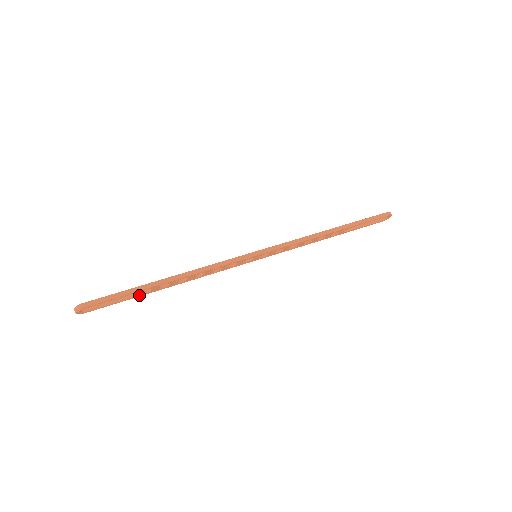
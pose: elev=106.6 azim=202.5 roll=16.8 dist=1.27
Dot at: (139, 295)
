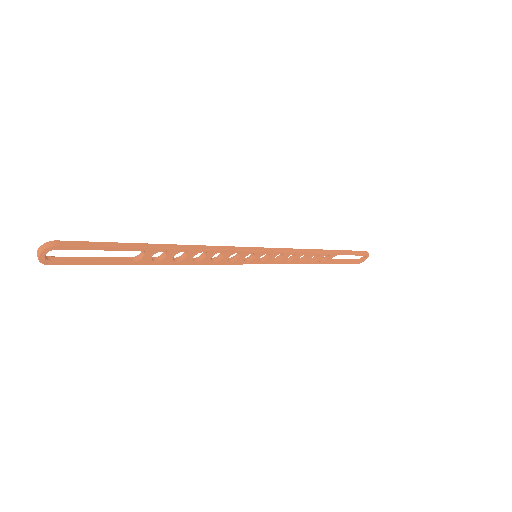
Dot at: (125, 261)
